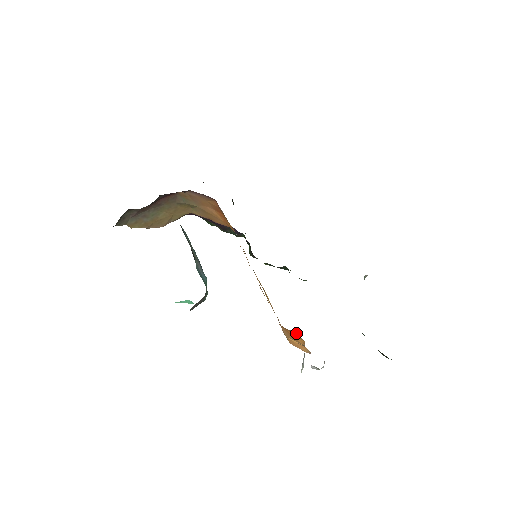
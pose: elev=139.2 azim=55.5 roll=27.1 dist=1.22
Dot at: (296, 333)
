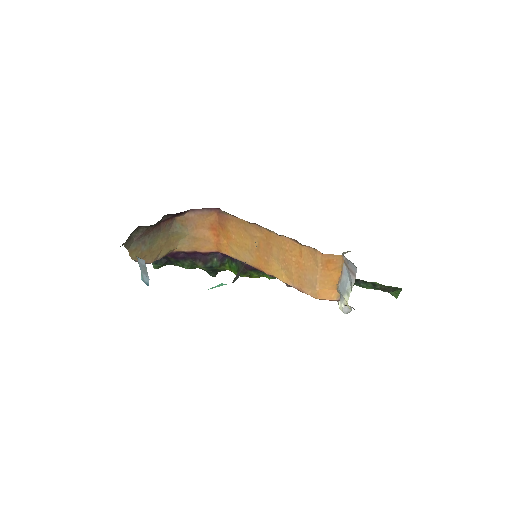
Dot at: (339, 256)
